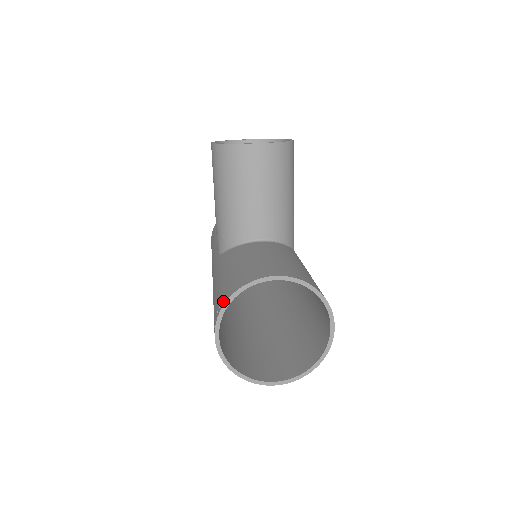
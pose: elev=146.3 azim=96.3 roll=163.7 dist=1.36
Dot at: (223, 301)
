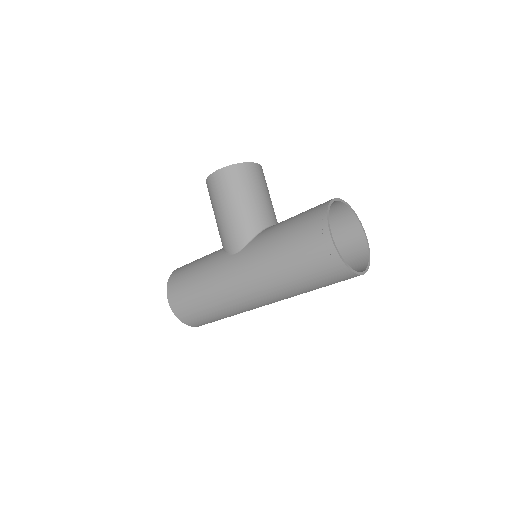
Dot at: (322, 214)
